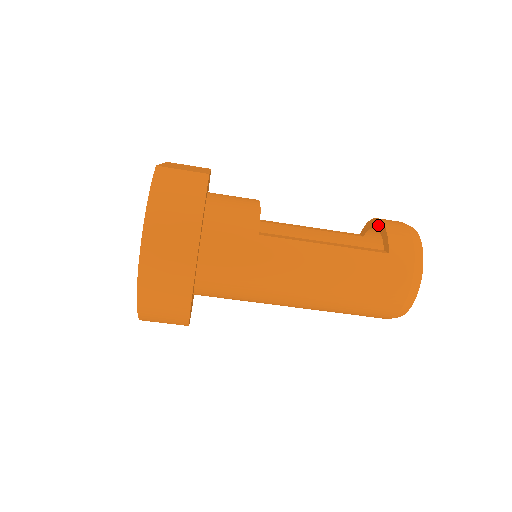
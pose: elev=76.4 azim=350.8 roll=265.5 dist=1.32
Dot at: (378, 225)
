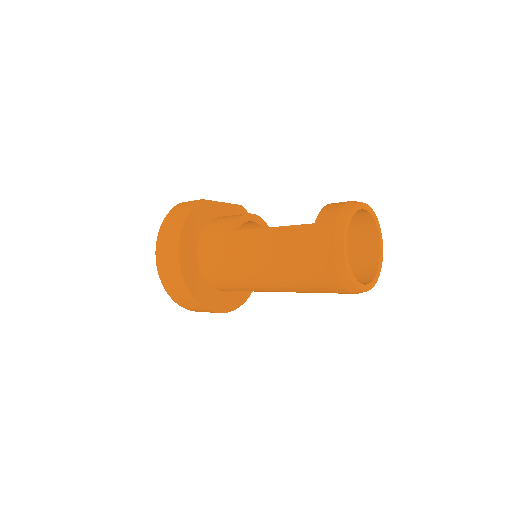
Dot at: occluded
